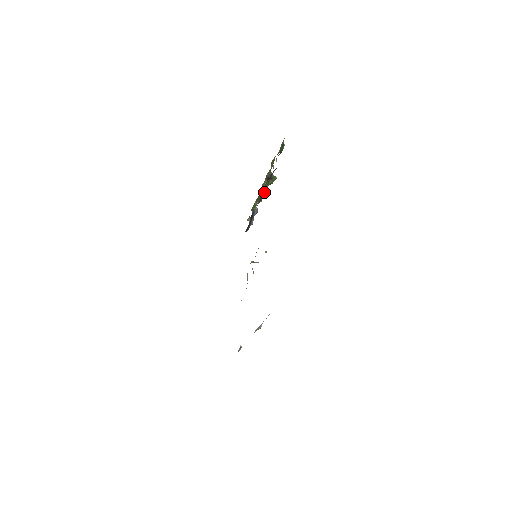
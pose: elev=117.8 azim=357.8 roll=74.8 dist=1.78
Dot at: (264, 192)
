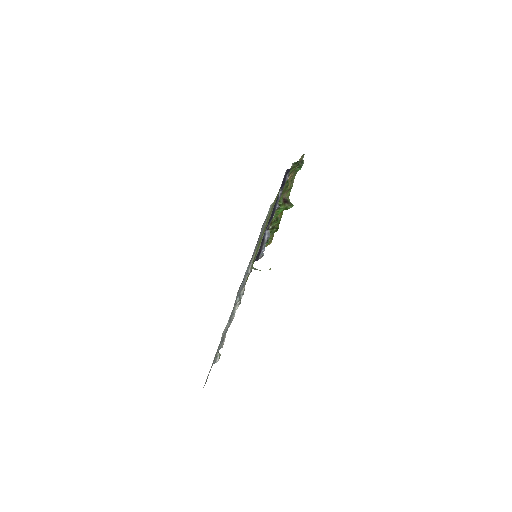
Dot at: (277, 206)
